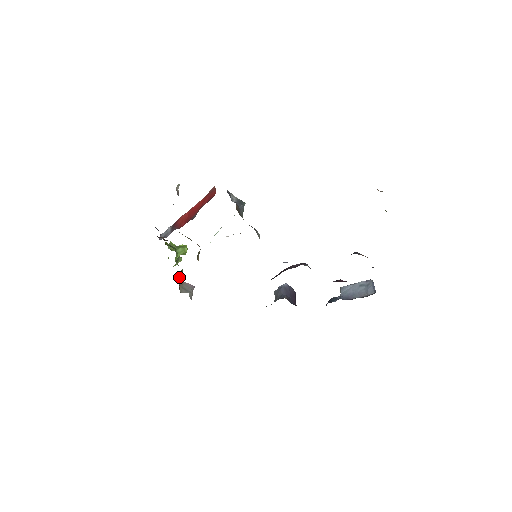
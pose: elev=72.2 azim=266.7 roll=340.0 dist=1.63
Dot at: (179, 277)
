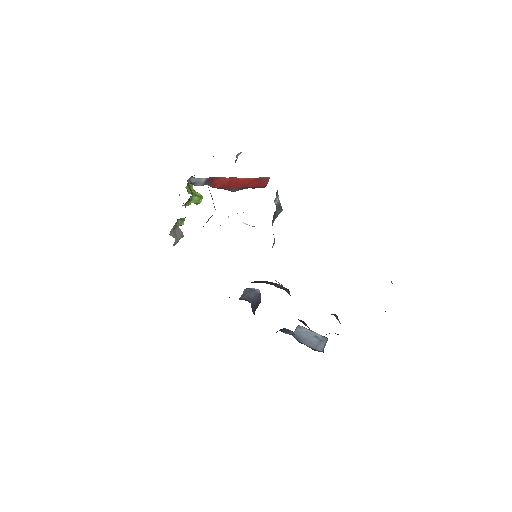
Dot at: (179, 221)
